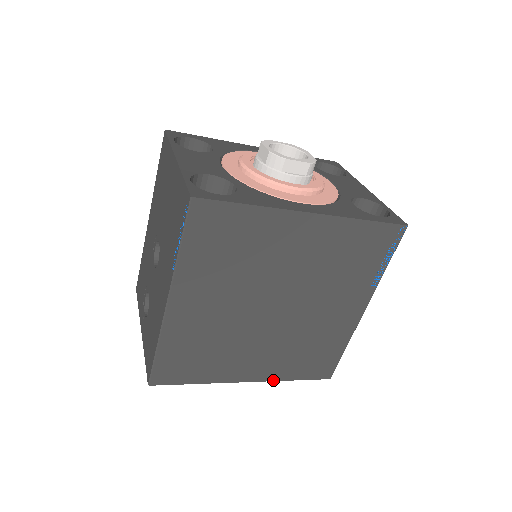
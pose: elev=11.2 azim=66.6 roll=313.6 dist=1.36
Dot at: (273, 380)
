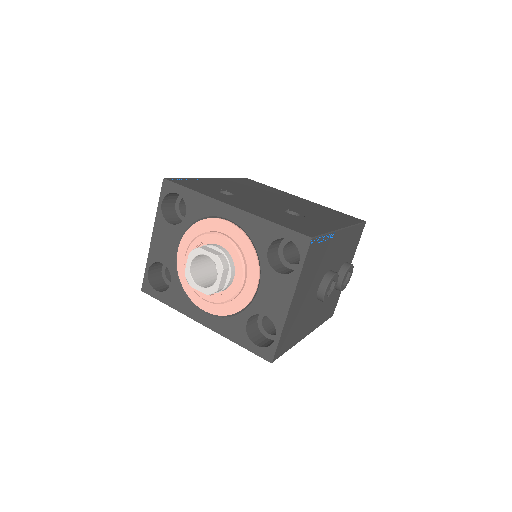
Dot at: occluded
